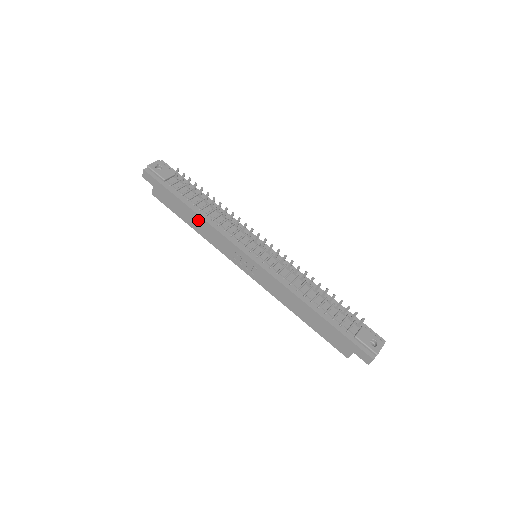
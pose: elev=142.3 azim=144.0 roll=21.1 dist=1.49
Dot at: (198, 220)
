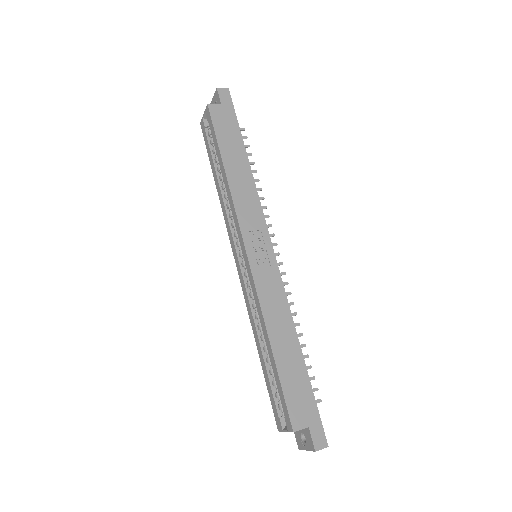
Dot at: (244, 171)
